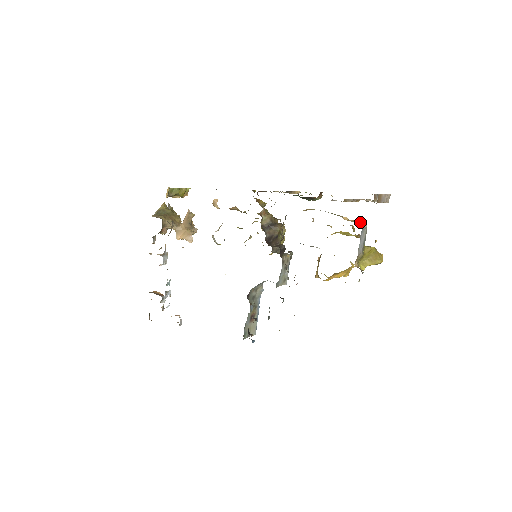
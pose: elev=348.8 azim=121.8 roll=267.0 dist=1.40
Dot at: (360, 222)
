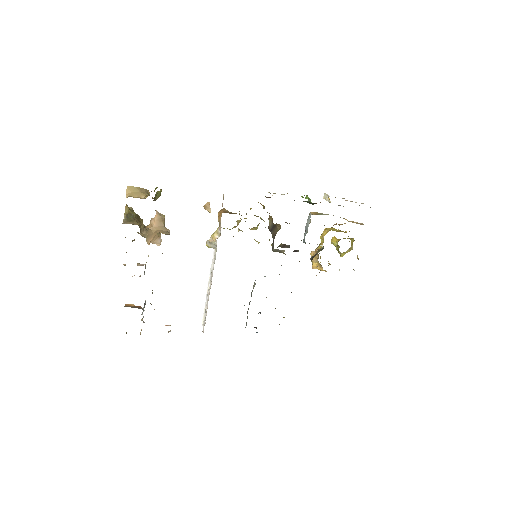
Dot at: occluded
